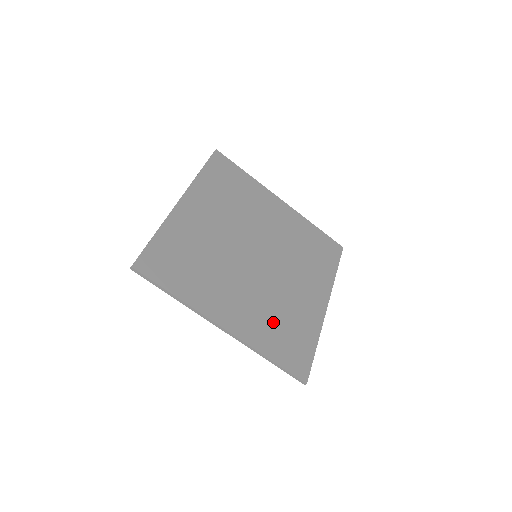
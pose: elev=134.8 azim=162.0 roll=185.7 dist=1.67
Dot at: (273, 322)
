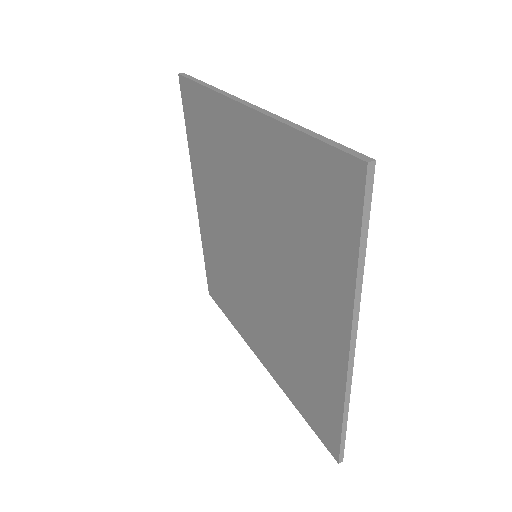
Dot at: occluded
